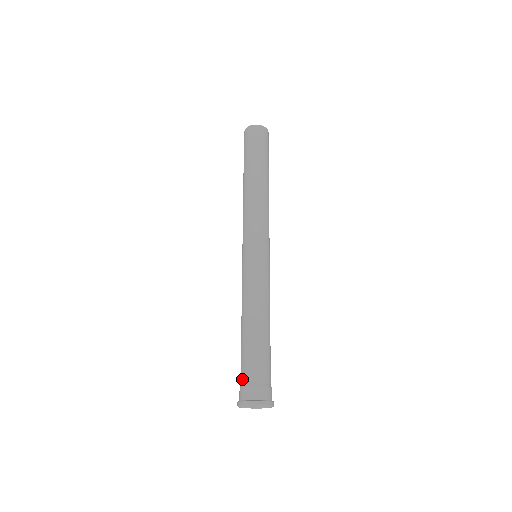
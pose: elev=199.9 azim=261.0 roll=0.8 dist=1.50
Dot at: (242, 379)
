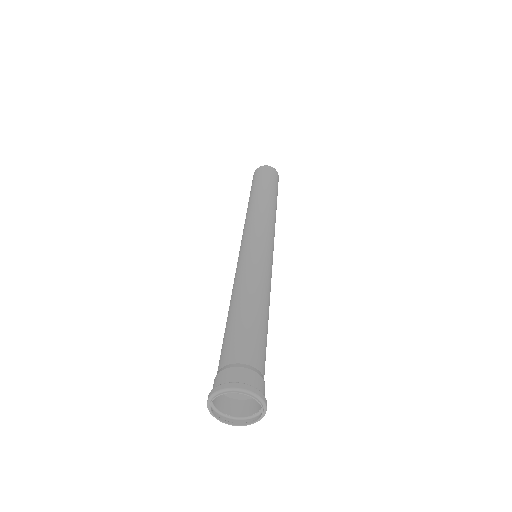
Dot at: (224, 361)
